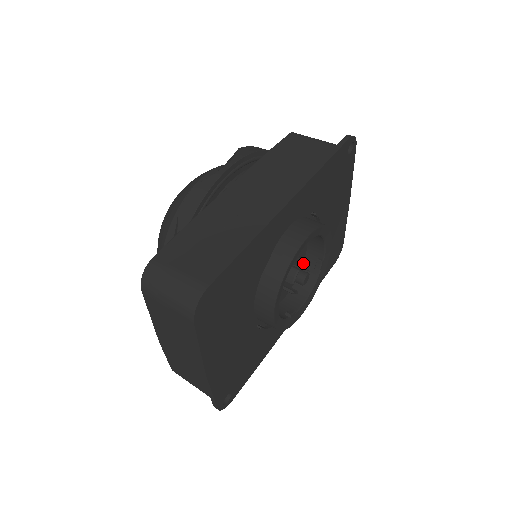
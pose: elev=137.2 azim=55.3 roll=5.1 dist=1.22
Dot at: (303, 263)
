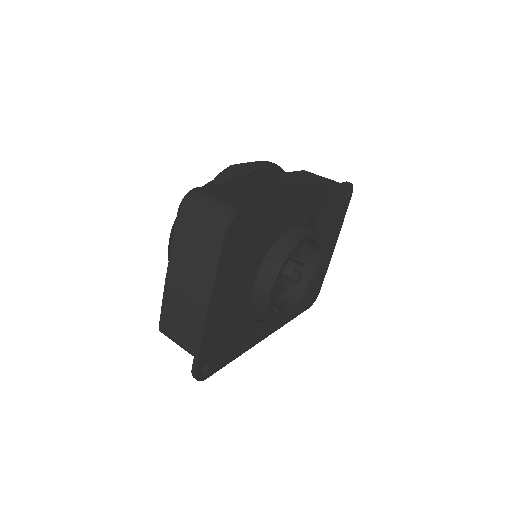
Dot at: occluded
